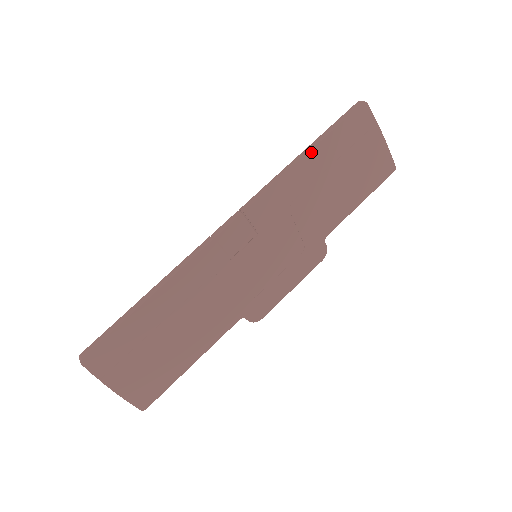
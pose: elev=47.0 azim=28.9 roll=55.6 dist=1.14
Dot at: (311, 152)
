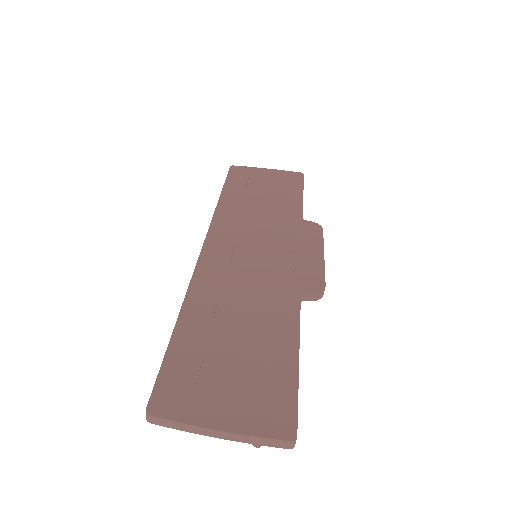
Dot at: (222, 194)
